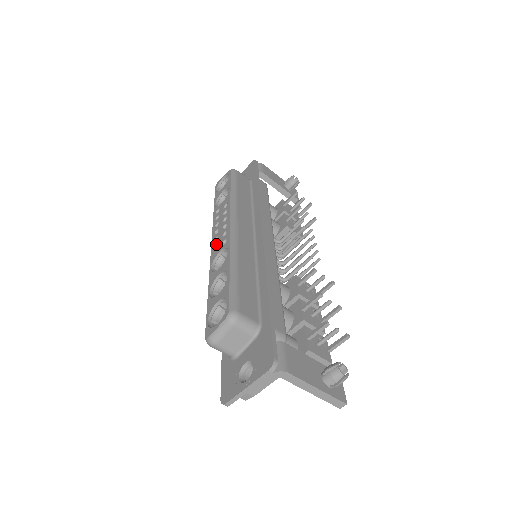
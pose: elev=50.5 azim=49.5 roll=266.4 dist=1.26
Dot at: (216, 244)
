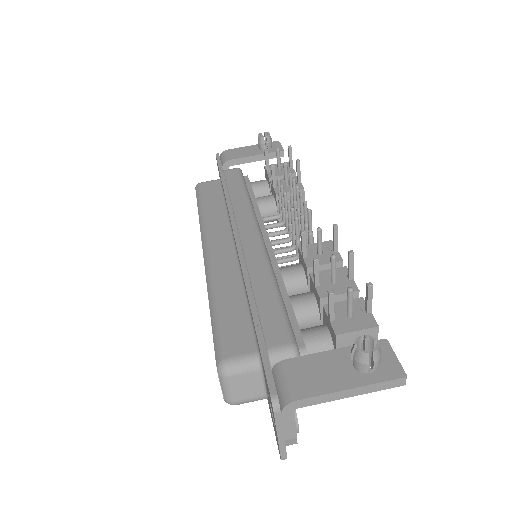
Dot at: occluded
